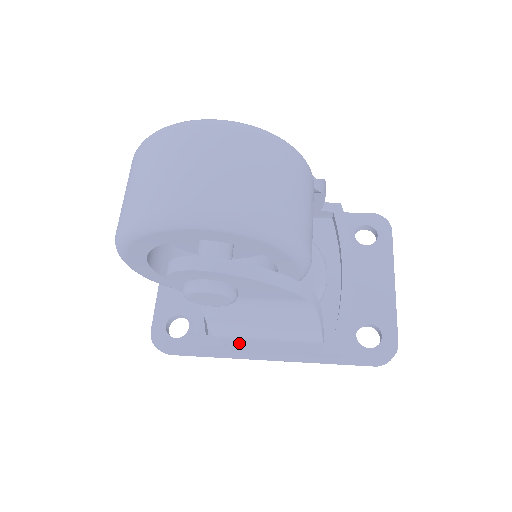
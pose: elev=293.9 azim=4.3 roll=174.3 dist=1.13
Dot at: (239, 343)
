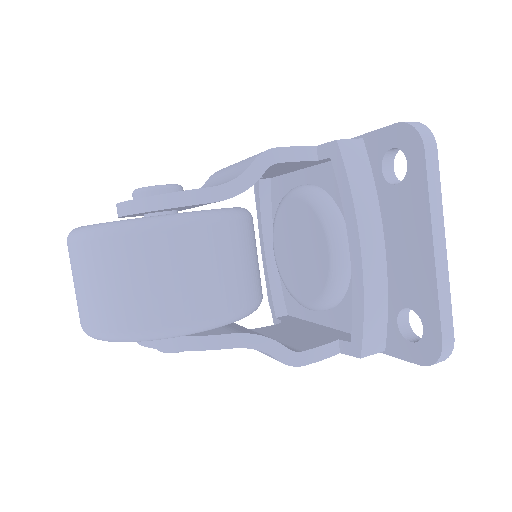
Dot at: occluded
